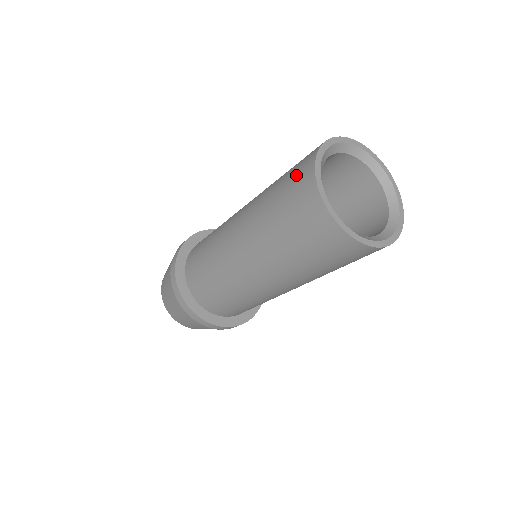
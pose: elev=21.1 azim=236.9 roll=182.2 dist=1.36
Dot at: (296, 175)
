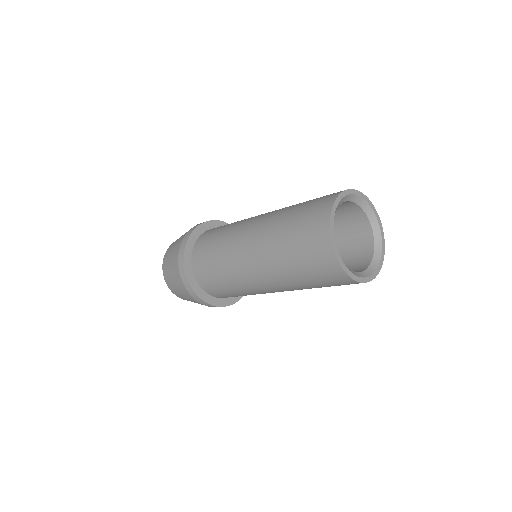
Dot at: (313, 214)
